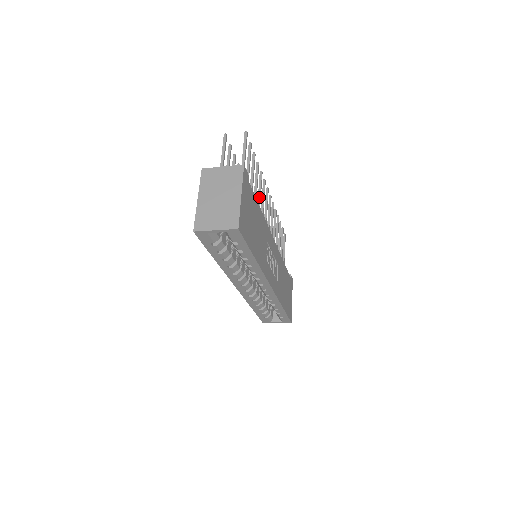
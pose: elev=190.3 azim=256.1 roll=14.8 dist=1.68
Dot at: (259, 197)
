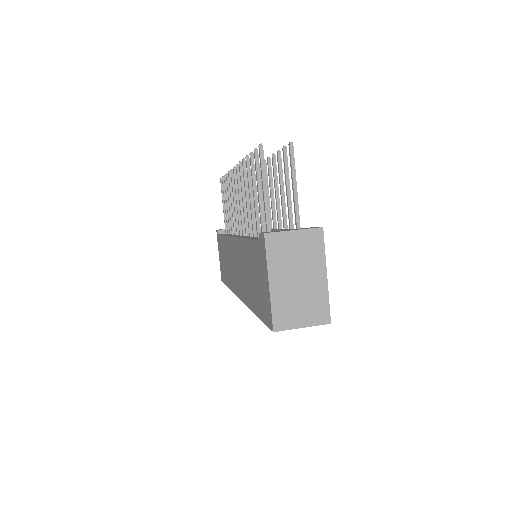
Dot at: (273, 199)
